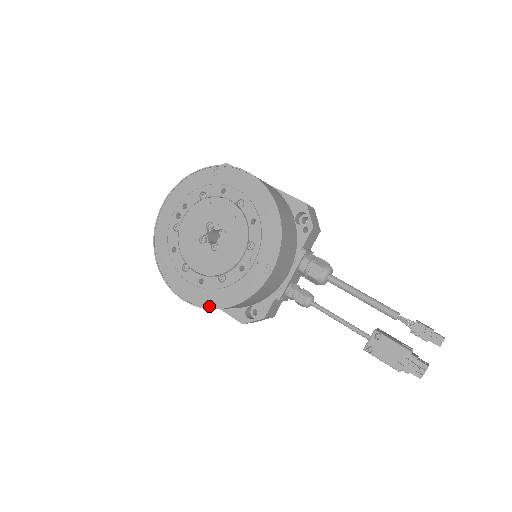
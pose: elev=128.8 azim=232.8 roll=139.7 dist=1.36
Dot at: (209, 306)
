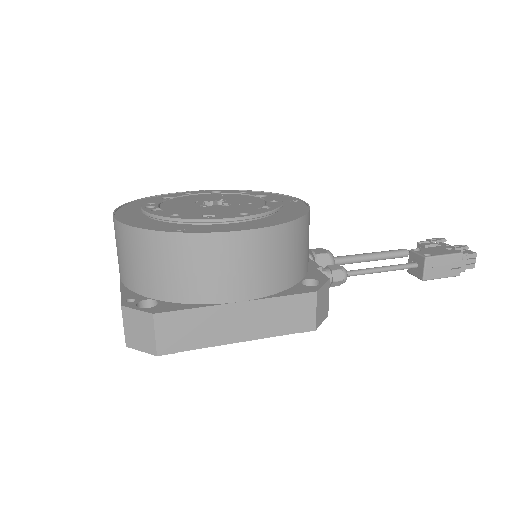
Dot at: (279, 223)
